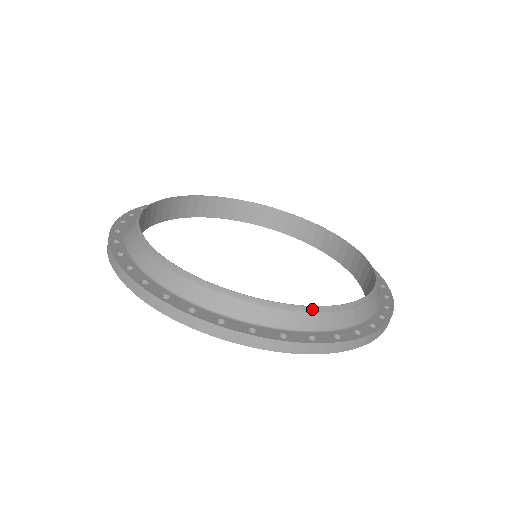
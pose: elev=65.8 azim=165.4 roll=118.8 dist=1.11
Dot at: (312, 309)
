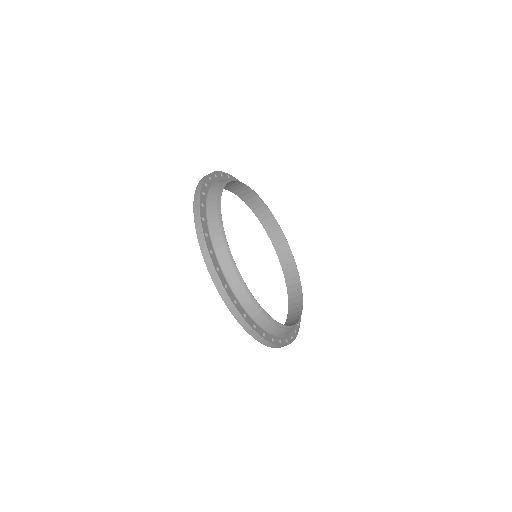
Dot at: (266, 314)
